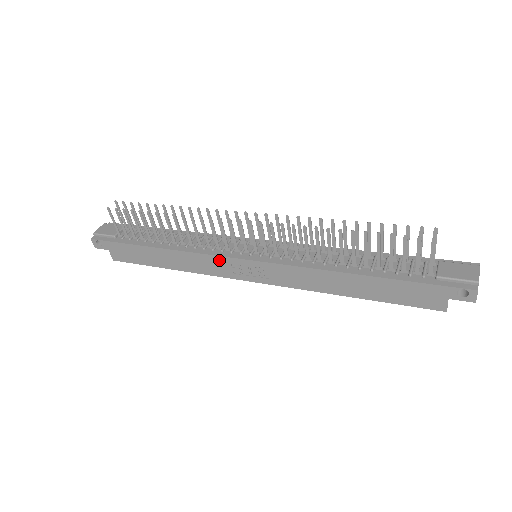
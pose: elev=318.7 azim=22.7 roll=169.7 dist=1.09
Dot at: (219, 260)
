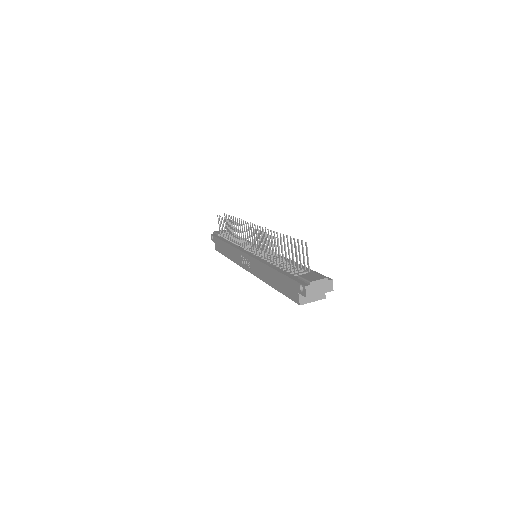
Dot at: (238, 252)
